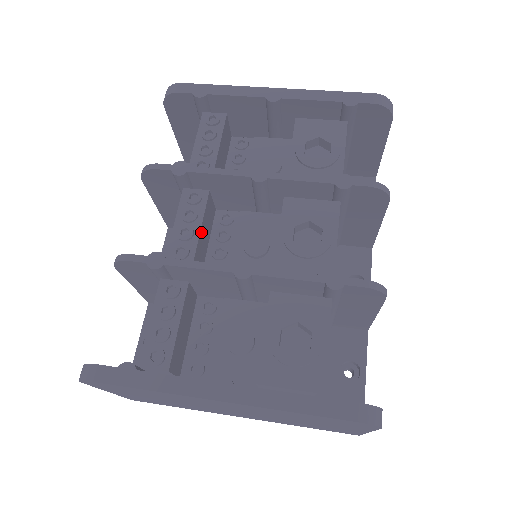
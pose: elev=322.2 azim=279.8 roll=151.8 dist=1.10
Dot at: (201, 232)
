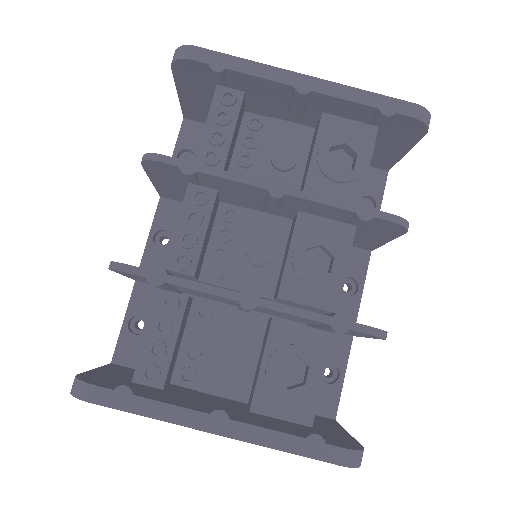
Dot at: (205, 238)
